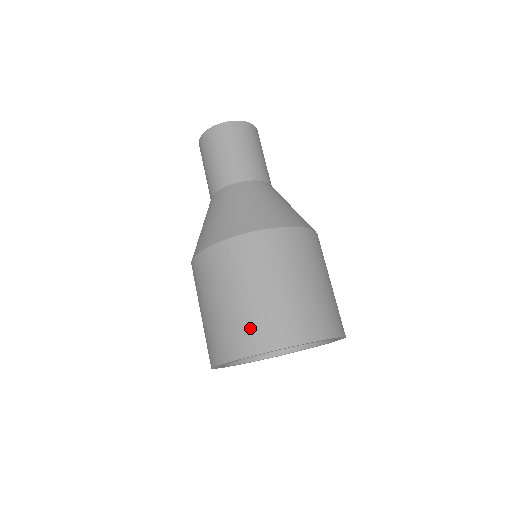
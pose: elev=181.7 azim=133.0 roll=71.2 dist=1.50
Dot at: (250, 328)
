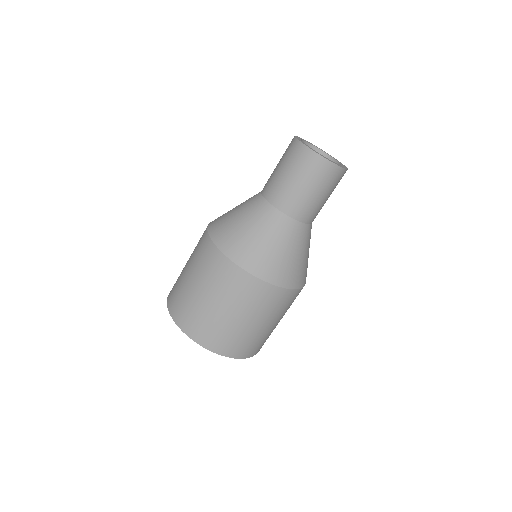
Dot at: (232, 341)
